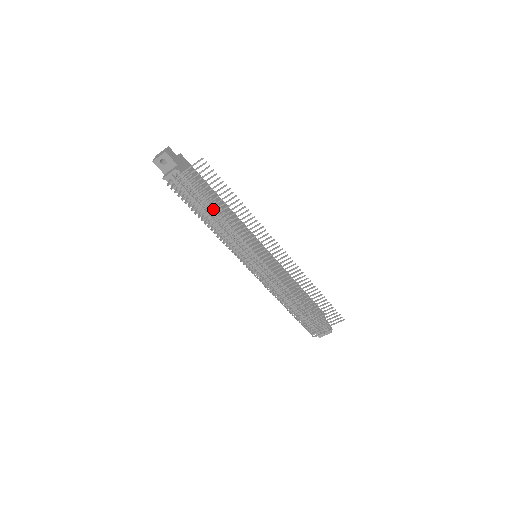
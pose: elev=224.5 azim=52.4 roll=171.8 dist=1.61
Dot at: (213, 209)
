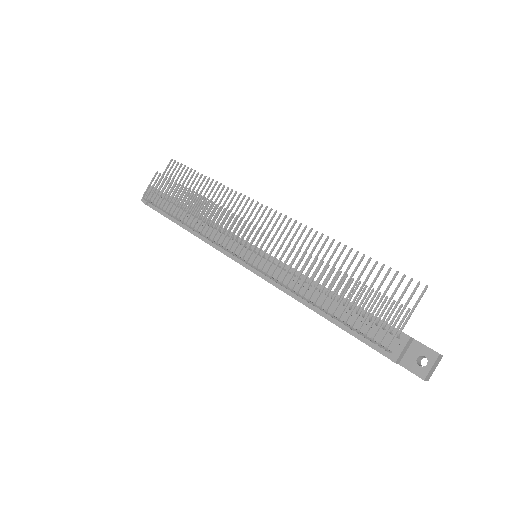
Dot at: (188, 205)
